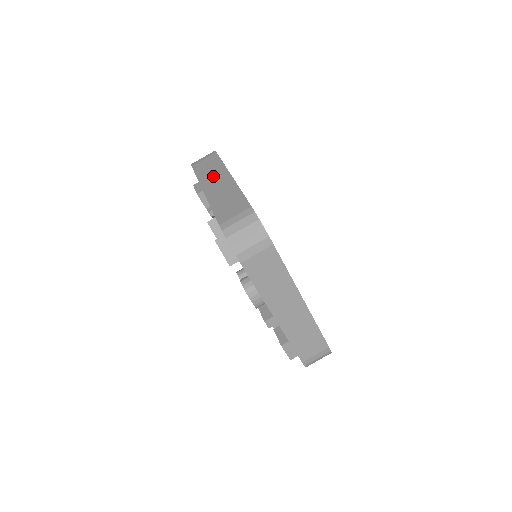
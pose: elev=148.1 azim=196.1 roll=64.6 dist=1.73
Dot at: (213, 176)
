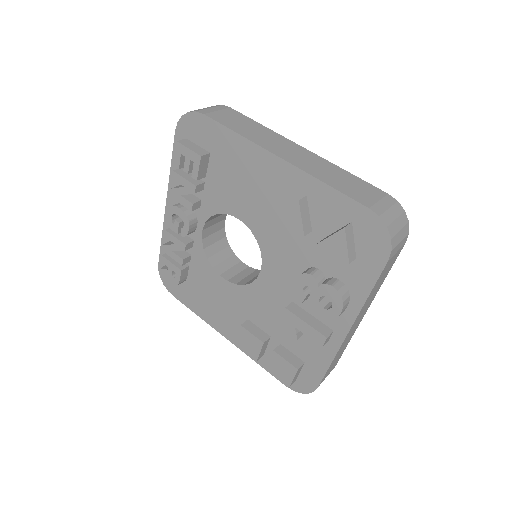
Dot at: (271, 140)
